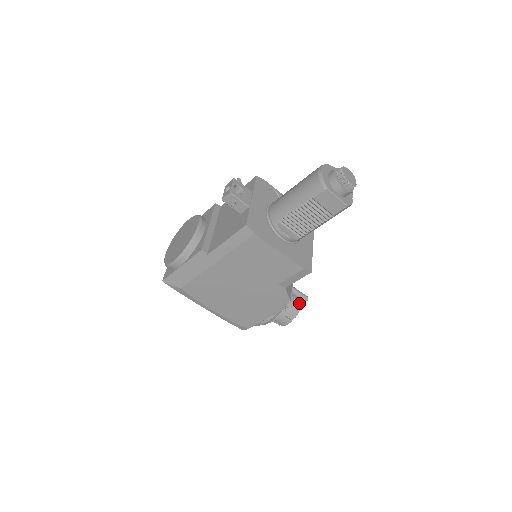
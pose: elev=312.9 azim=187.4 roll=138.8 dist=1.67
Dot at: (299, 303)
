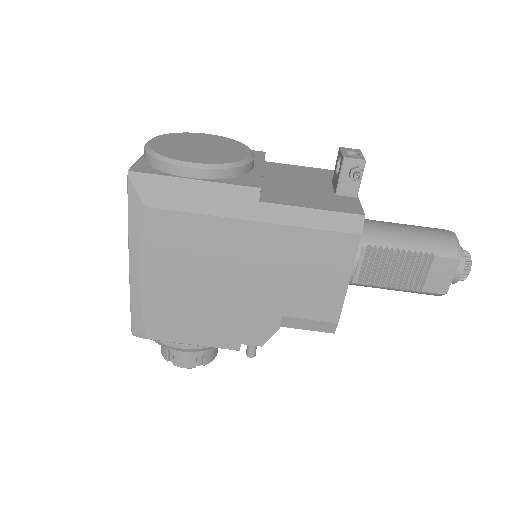
Dot at: occluded
